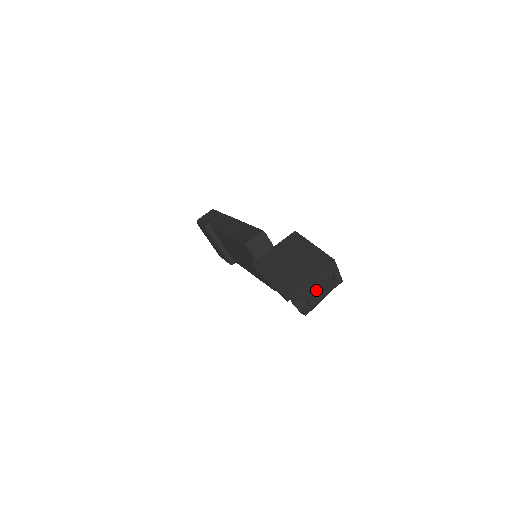
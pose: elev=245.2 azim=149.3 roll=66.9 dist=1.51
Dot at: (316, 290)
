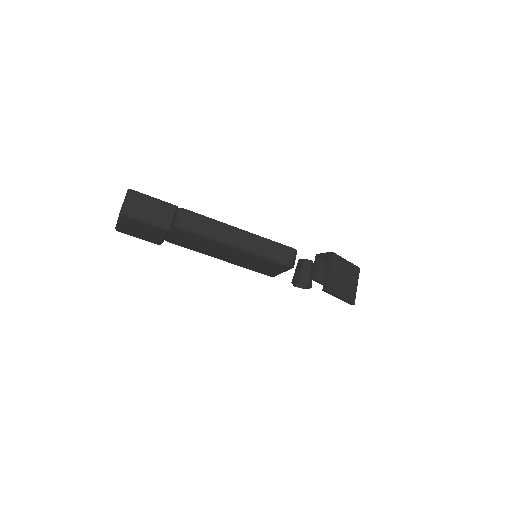
Dot at: occluded
